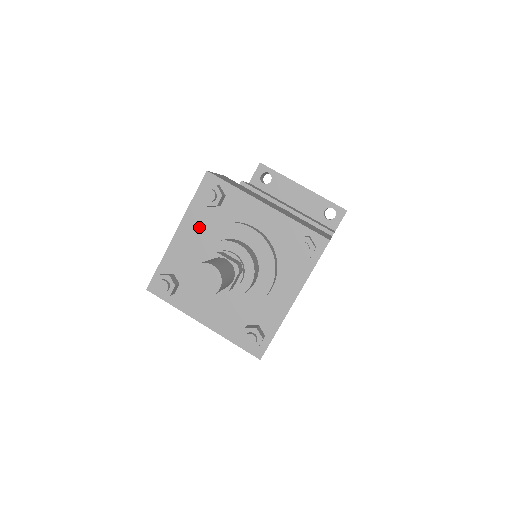
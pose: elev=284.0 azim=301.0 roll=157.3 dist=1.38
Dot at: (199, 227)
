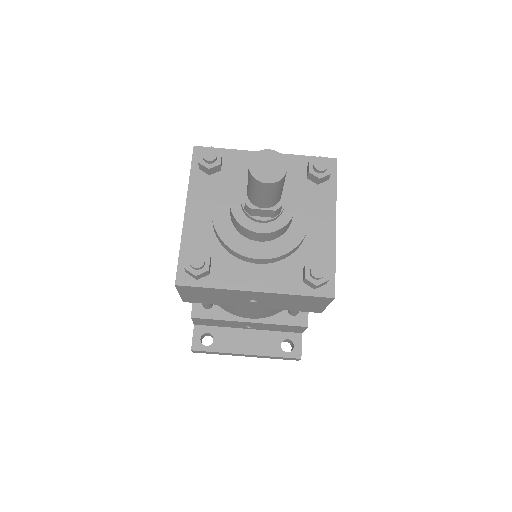
Dot at: (208, 197)
